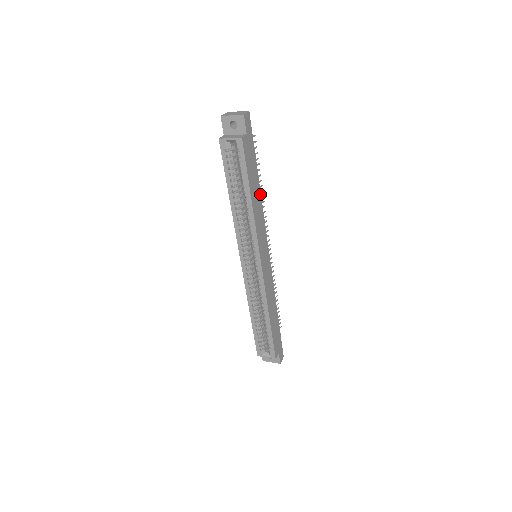
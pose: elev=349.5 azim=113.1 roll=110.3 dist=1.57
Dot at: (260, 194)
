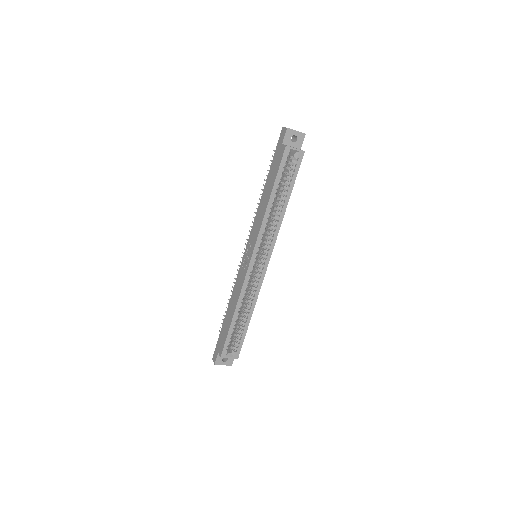
Dot at: occluded
